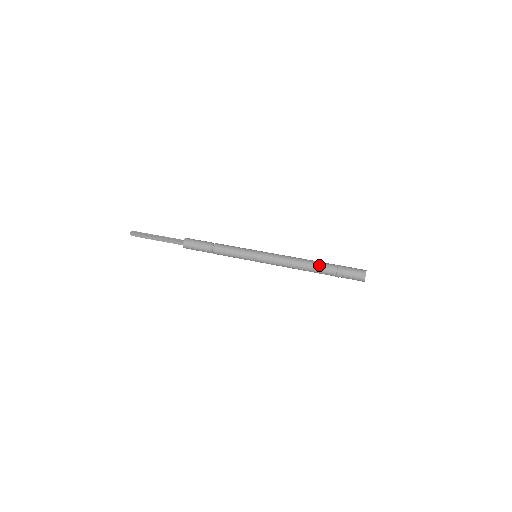
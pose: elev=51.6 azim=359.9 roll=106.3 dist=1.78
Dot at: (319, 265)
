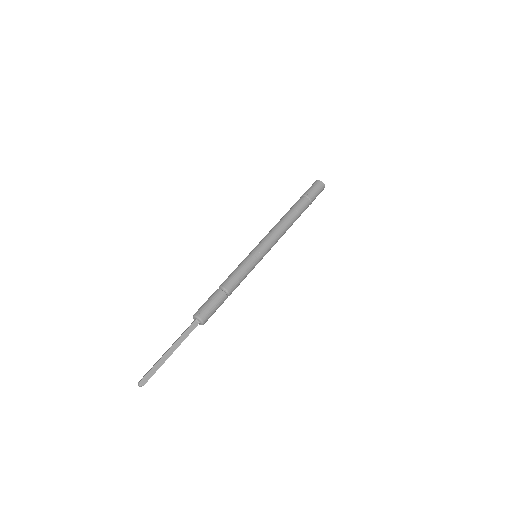
Dot at: (293, 207)
